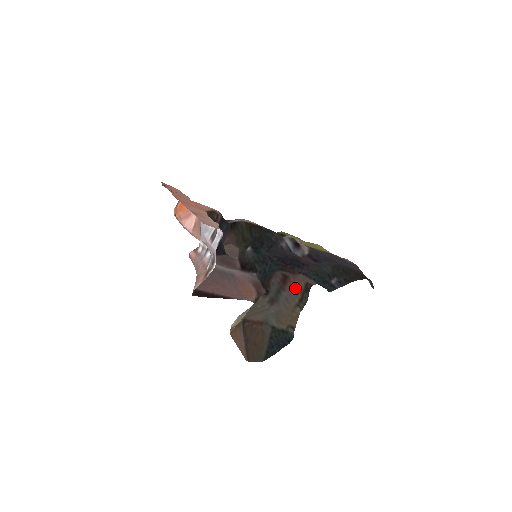
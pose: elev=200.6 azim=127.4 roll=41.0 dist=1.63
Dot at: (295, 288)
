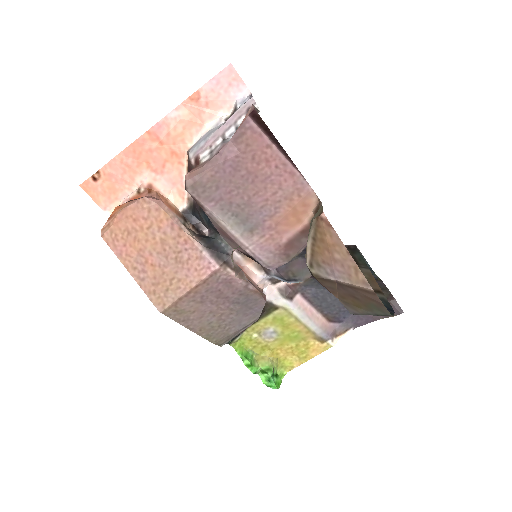
Dot at: occluded
